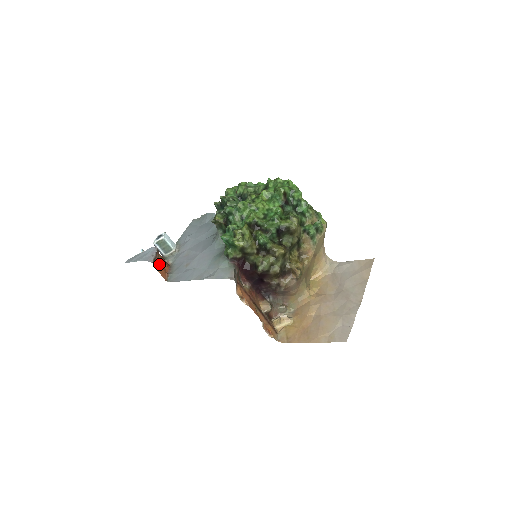
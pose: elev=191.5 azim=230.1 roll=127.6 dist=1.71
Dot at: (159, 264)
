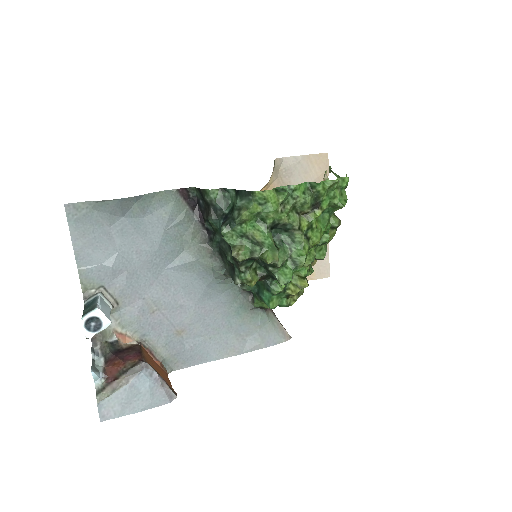
Dot at: (164, 377)
